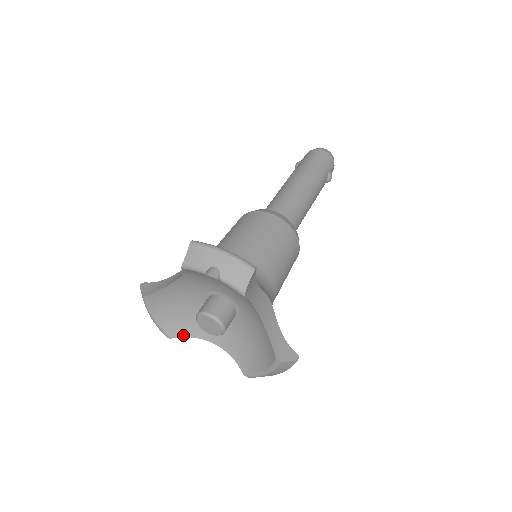
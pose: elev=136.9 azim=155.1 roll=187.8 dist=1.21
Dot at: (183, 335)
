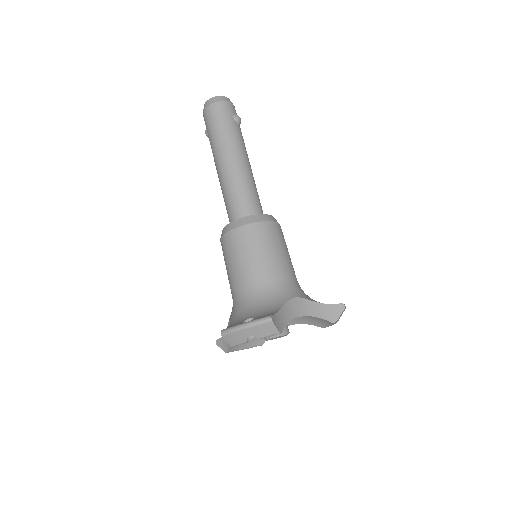
Dot at: occluded
